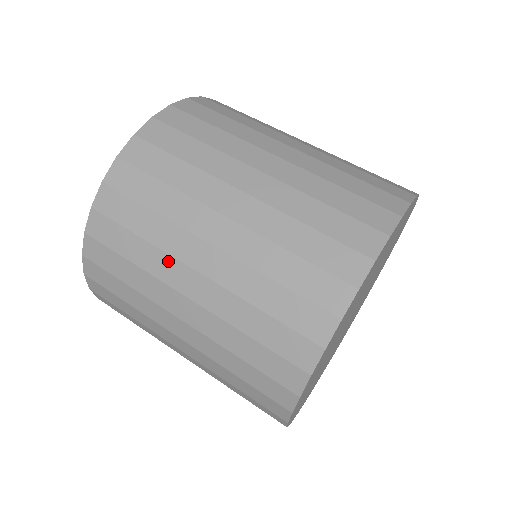
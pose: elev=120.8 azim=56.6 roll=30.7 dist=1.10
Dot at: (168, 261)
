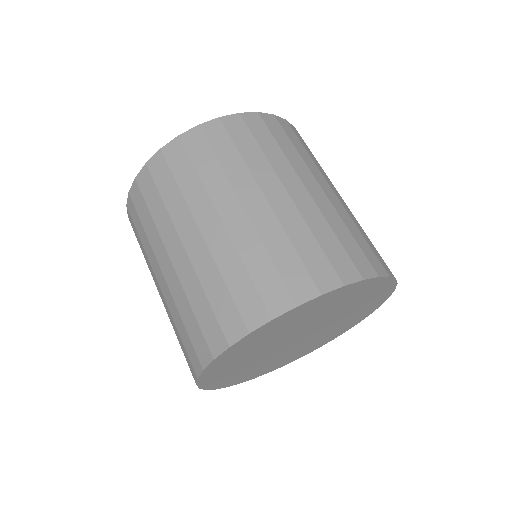
Dot at: (171, 228)
